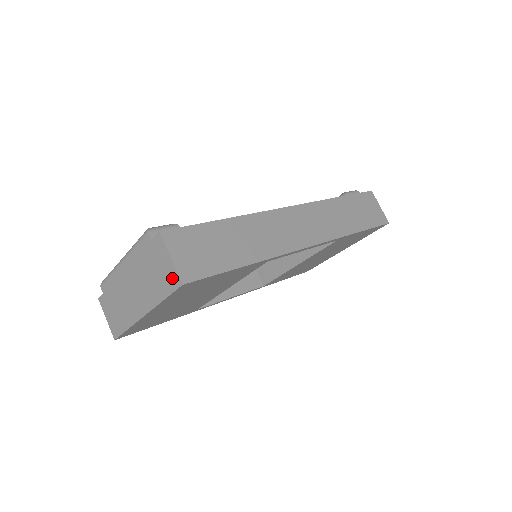
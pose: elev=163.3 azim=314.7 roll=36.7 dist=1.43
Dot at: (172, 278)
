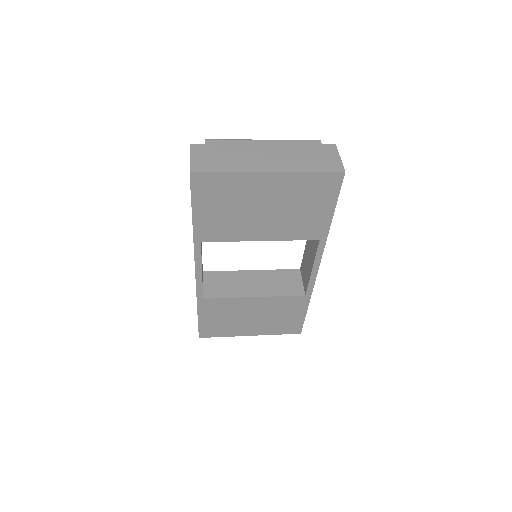
Dot at: (334, 166)
